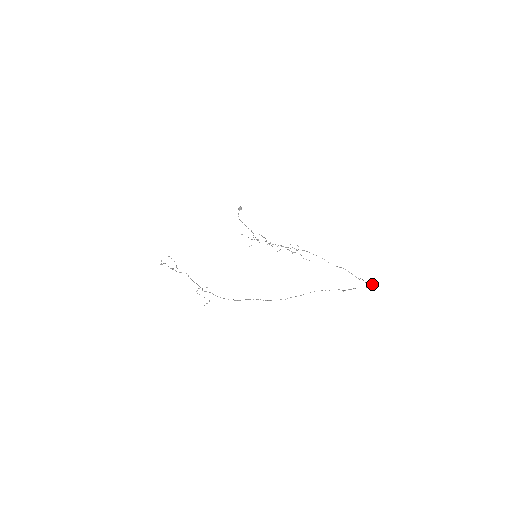
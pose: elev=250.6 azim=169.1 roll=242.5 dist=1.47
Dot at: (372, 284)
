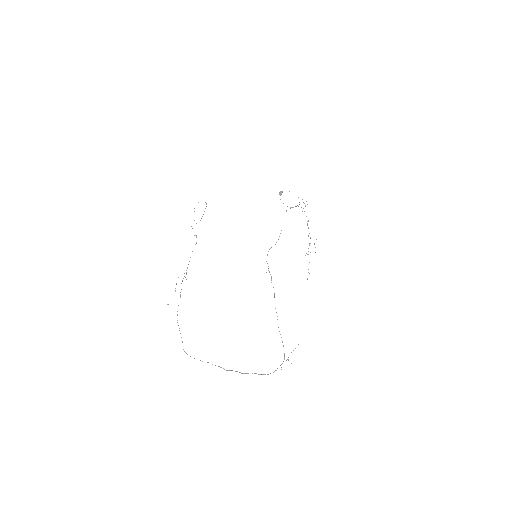
Dot at: (291, 363)
